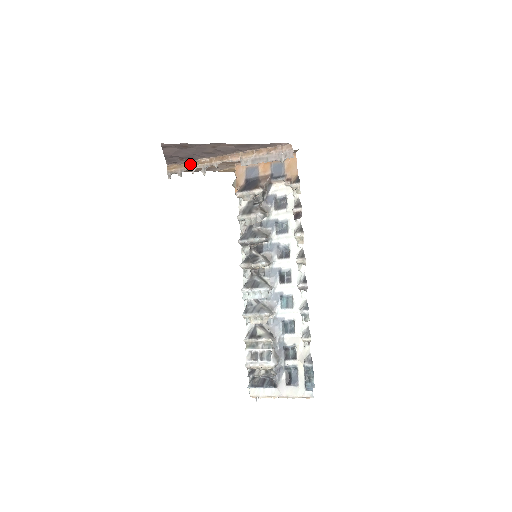
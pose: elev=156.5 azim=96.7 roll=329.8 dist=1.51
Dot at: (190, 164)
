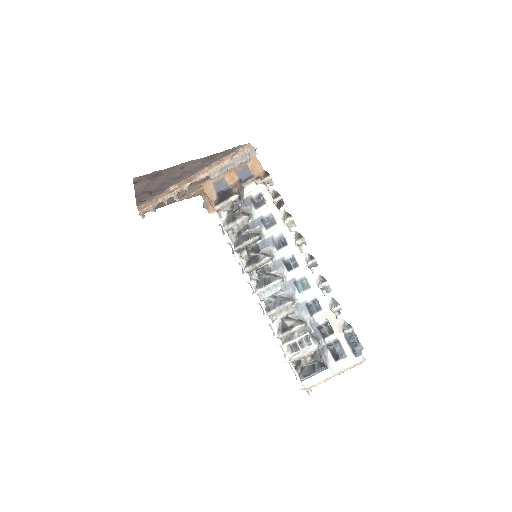
Dot at: (160, 197)
